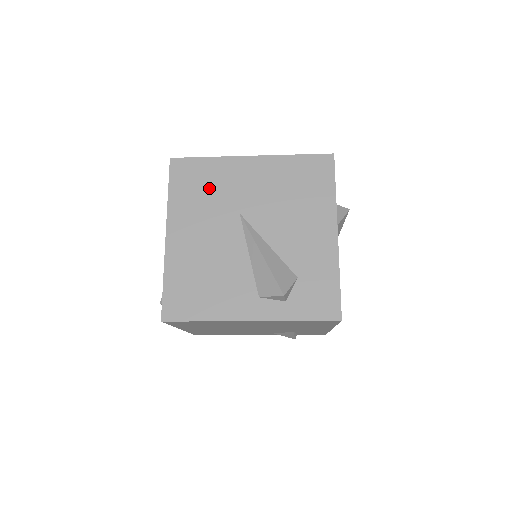
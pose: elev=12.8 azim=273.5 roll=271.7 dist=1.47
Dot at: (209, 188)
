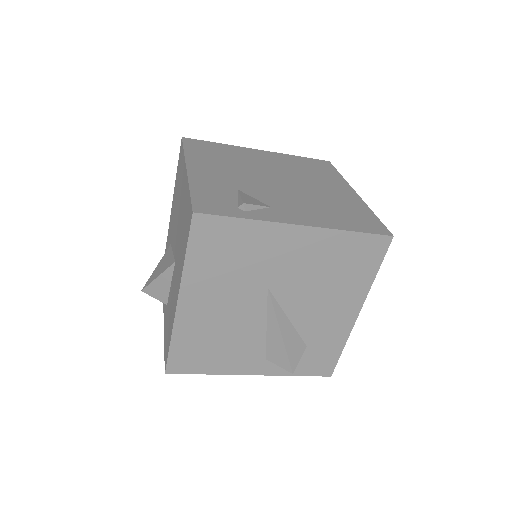
Dot at: (239, 257)
